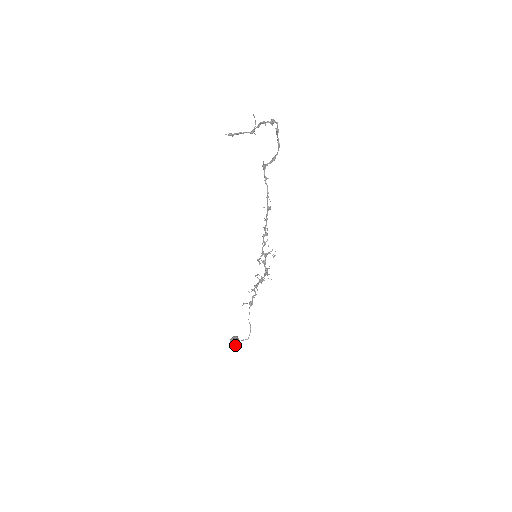
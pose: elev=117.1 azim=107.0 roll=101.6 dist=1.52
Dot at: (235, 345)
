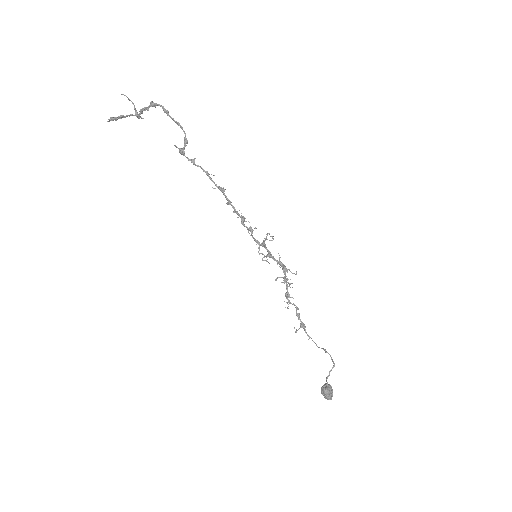
Dot at: (332, 395)
